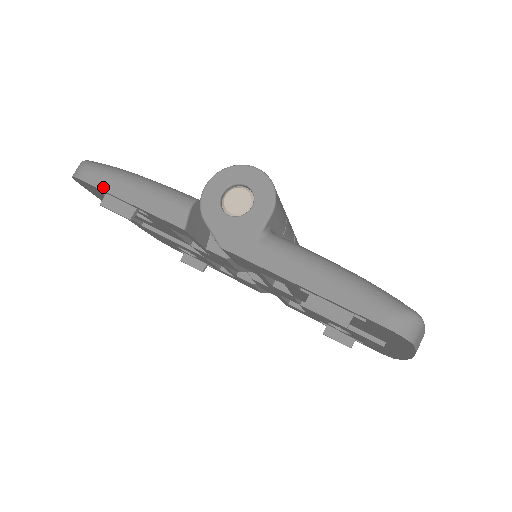
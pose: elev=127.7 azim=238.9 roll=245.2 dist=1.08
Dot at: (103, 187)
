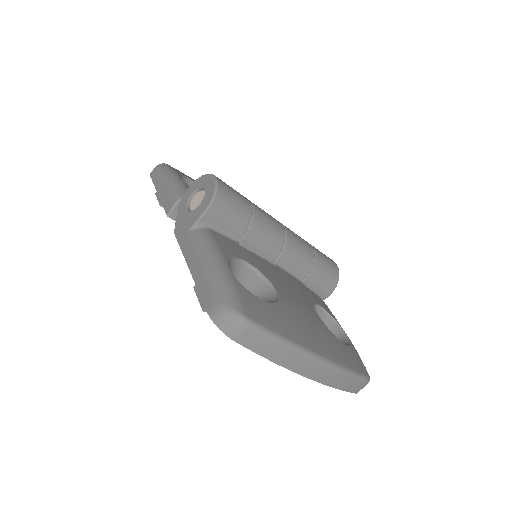
Dot at: (154, 181)
